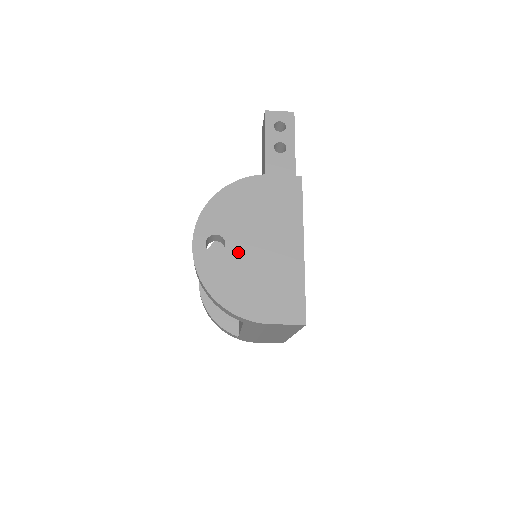
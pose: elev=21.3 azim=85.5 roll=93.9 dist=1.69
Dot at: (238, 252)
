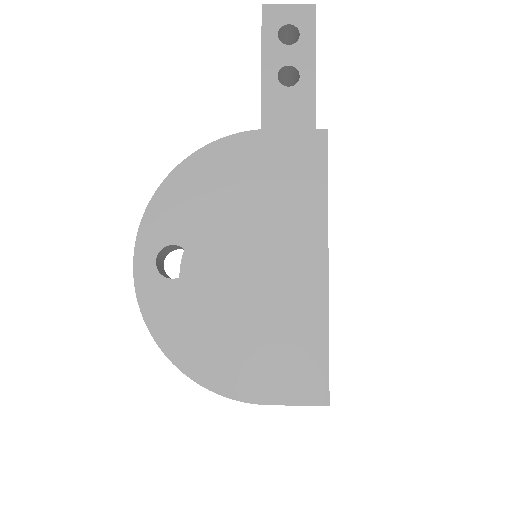
Dot at: (212, 276)
